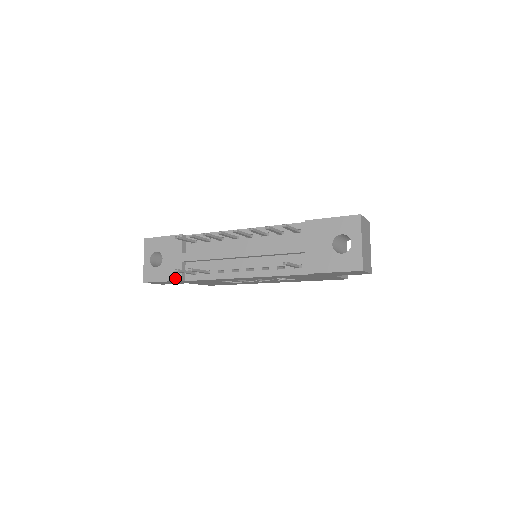
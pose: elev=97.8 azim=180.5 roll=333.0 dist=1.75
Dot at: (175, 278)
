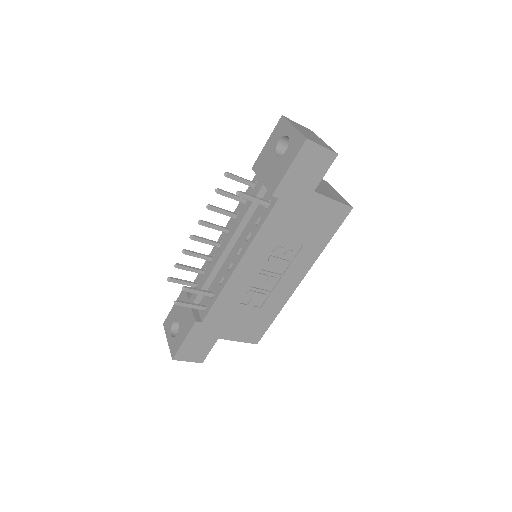
Dot at: (191, 325)
